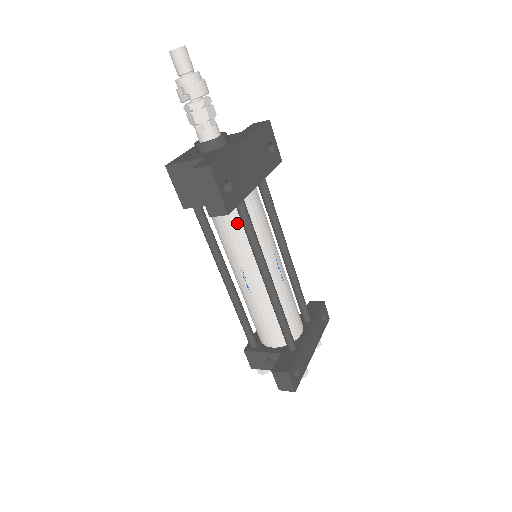
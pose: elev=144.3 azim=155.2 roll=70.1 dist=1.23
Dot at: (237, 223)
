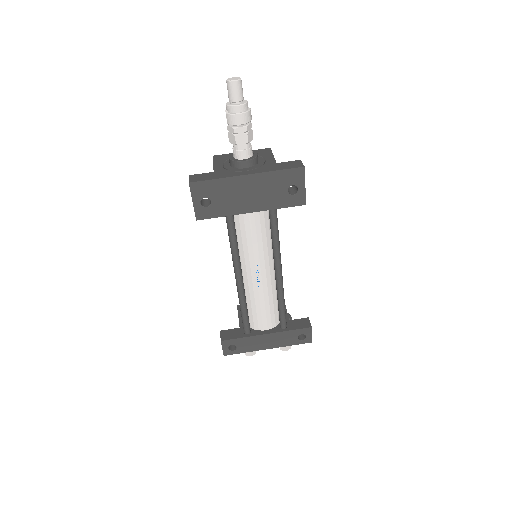
Dot at: occluded
